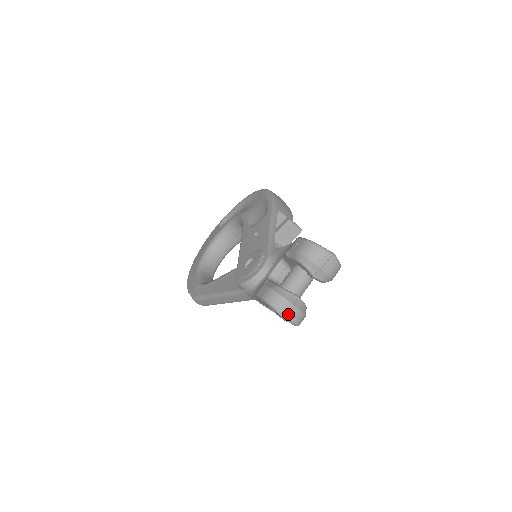
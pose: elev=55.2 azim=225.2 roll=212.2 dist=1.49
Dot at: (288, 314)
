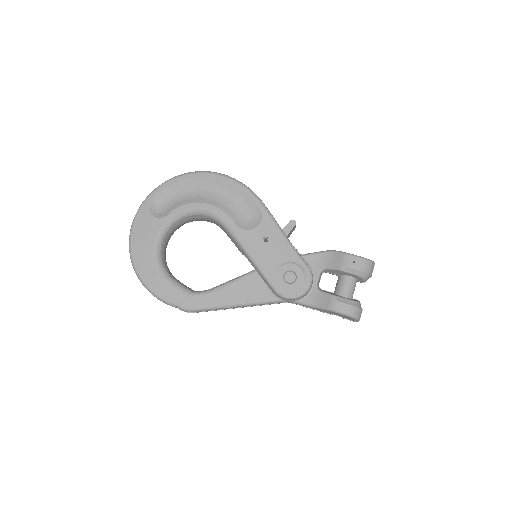
Dot at: occluded
